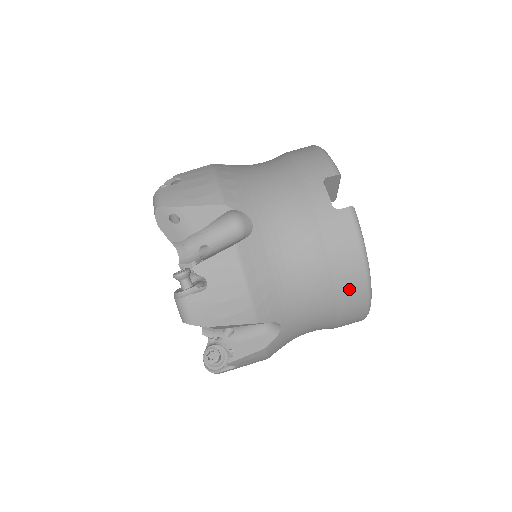
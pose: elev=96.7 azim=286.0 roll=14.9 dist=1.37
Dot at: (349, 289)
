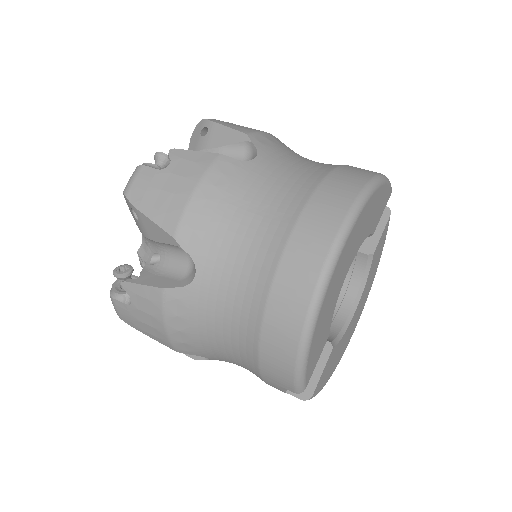
Dot at: (348, 174)
